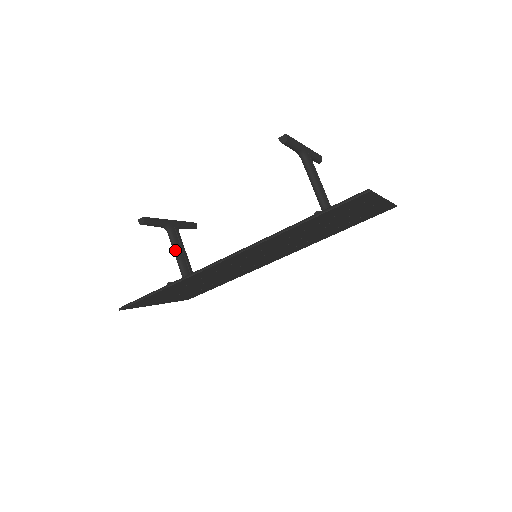
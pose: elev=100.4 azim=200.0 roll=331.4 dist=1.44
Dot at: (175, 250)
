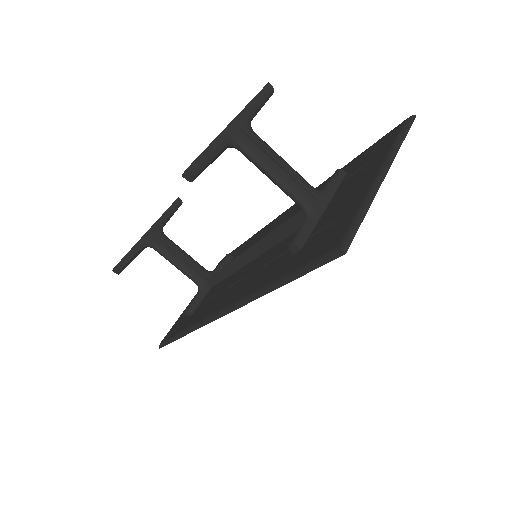
Dot at: (172, 263)
